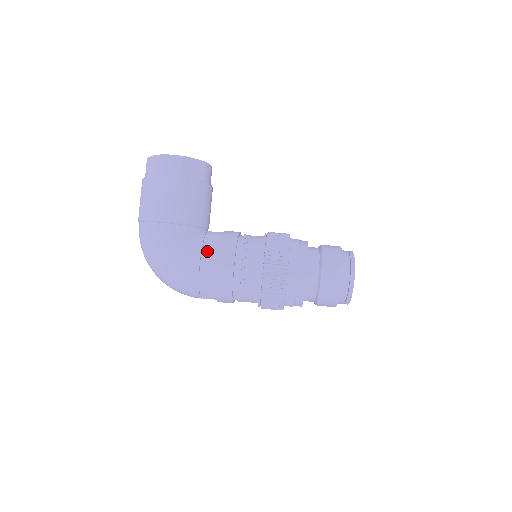
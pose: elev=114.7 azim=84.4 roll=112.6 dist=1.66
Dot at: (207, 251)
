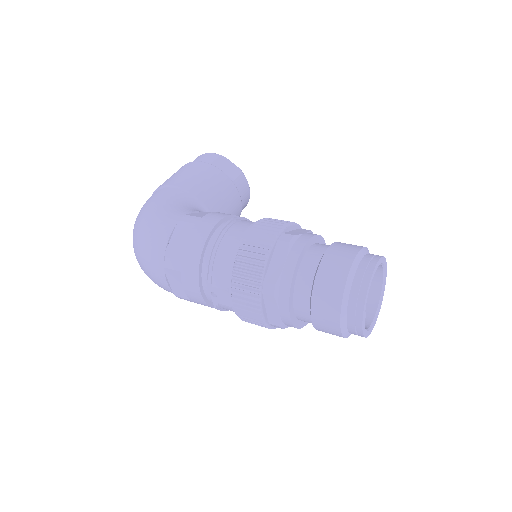
Dot at: (197, 214)
